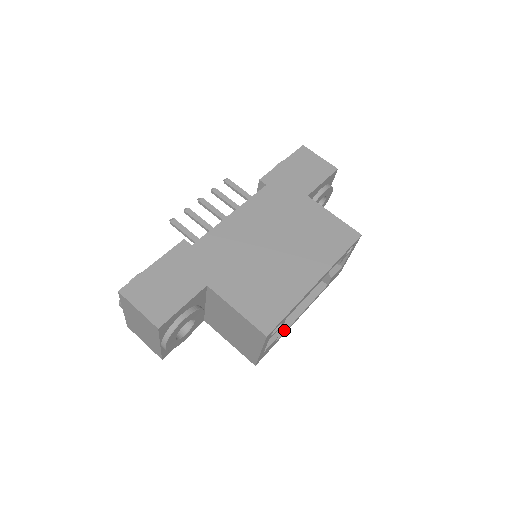
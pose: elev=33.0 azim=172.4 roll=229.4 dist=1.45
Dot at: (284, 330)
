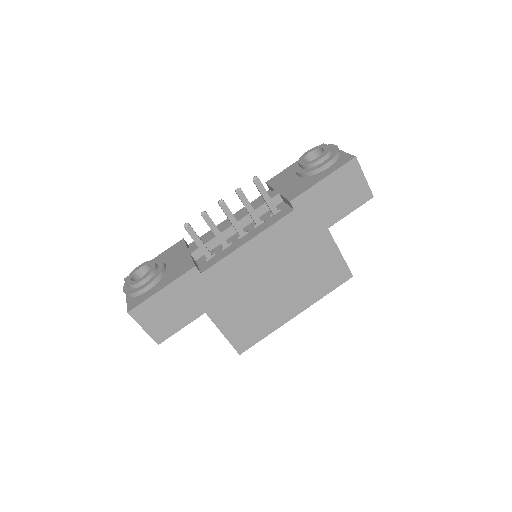
Dot at: occluded
